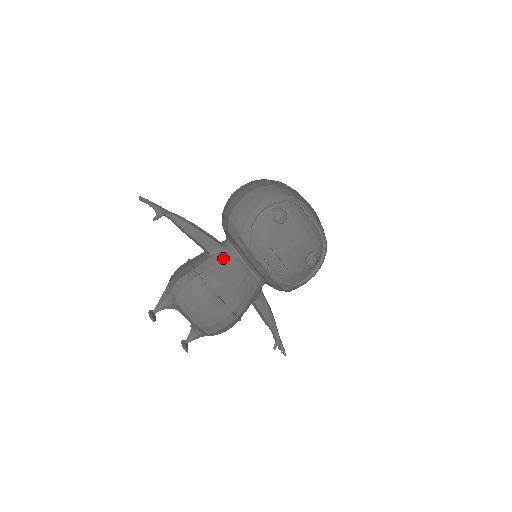
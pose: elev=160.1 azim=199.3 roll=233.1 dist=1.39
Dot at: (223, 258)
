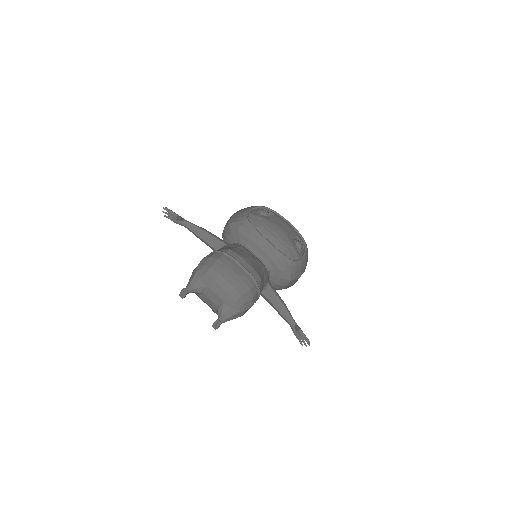
Dot at: (232, 245)
